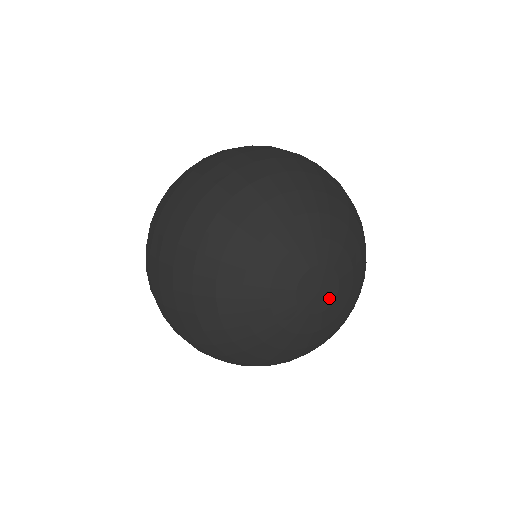
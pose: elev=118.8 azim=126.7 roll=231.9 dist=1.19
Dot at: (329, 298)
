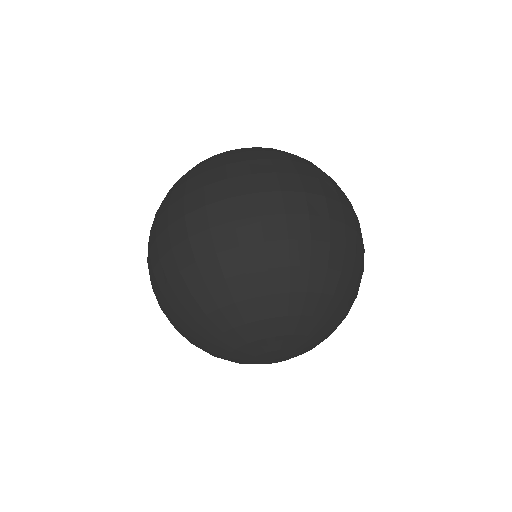
Dot at: (281, 360)
